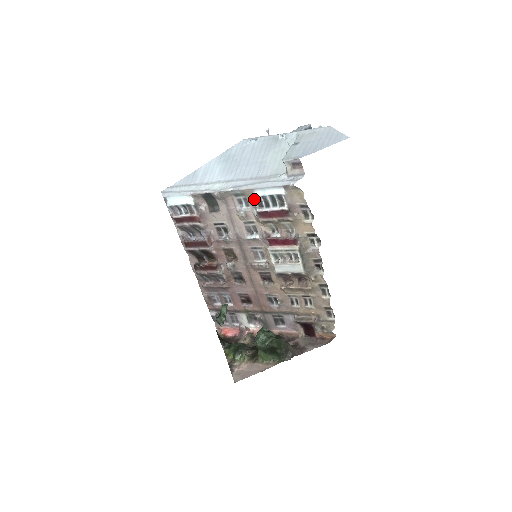
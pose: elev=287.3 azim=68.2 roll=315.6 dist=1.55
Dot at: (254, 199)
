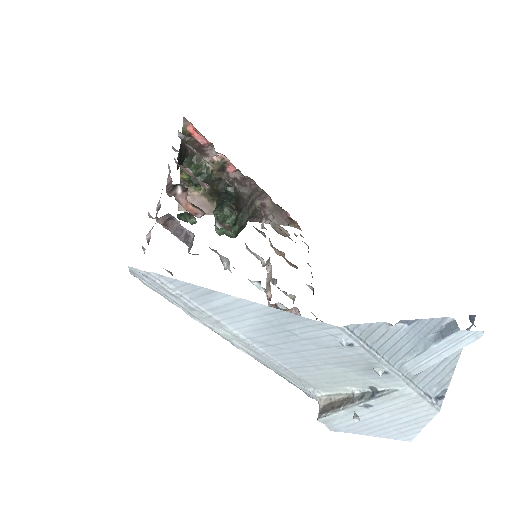
Dot at: occluded
